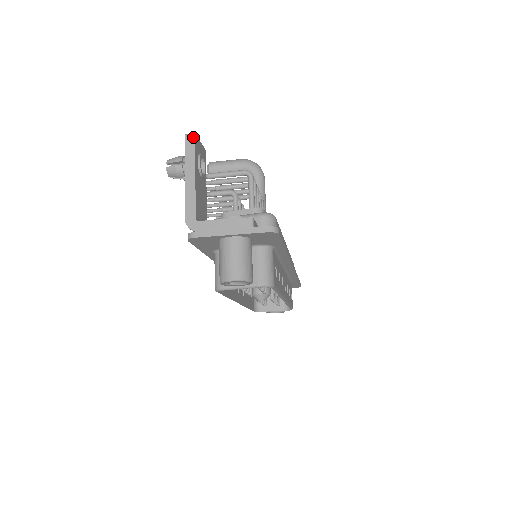
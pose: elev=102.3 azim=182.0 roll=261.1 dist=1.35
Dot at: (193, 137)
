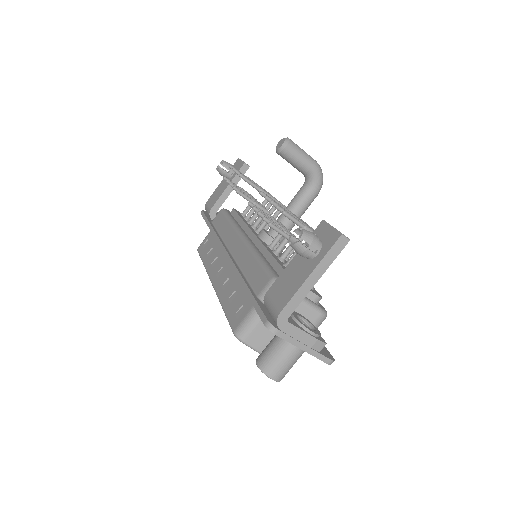
Dot at: (346, 243)
